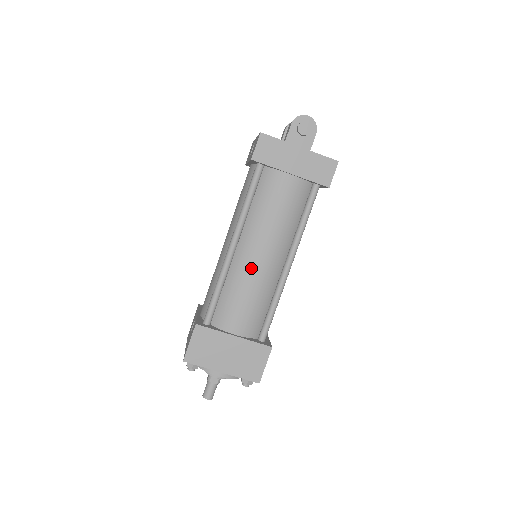
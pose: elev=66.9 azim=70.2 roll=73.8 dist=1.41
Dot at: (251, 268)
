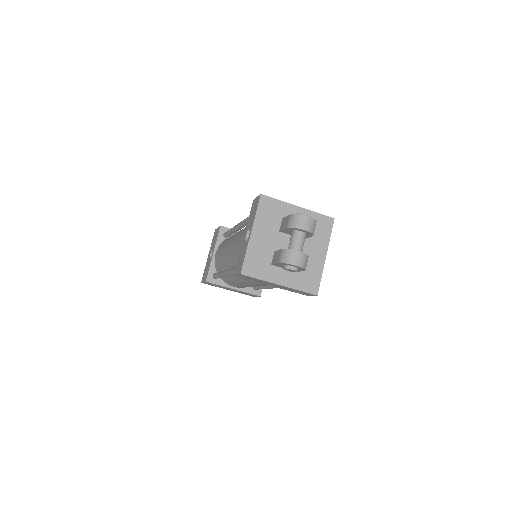
Dot at: (243, 284)
